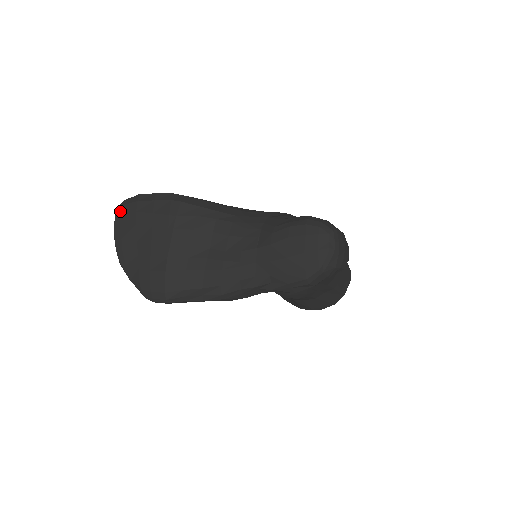
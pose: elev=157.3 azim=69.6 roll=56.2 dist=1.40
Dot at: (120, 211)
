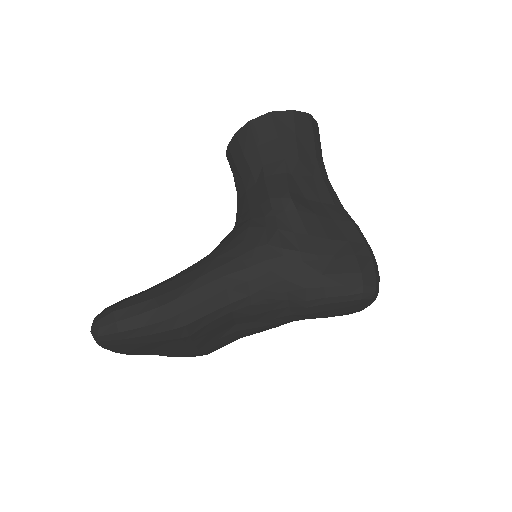
Dot at: (104, 345)
